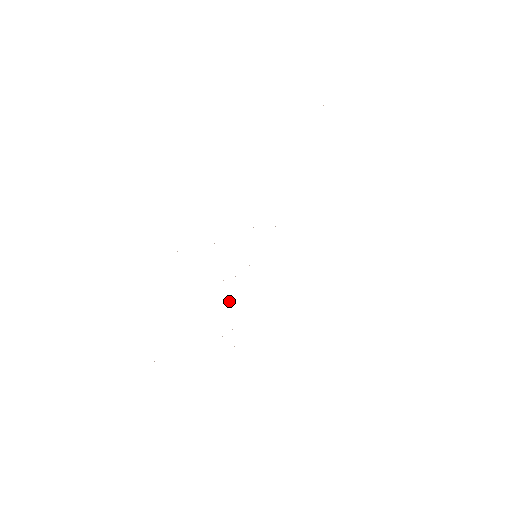
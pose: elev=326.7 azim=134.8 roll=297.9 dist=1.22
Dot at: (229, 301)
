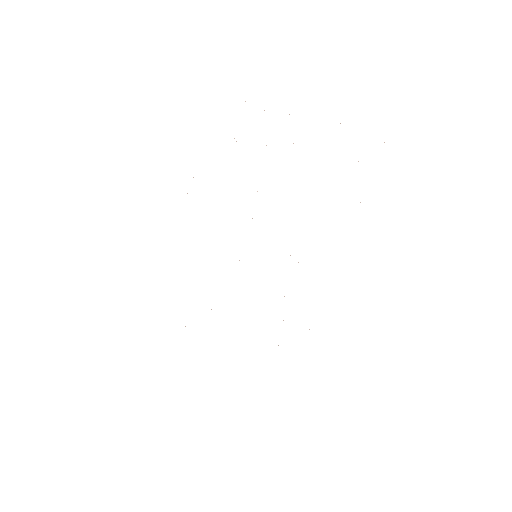
Dot at: occluded
